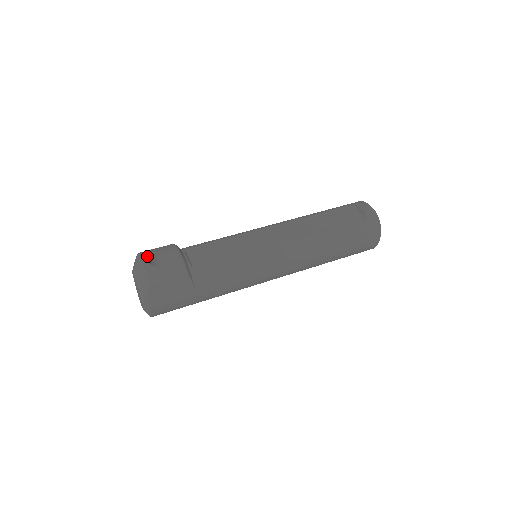
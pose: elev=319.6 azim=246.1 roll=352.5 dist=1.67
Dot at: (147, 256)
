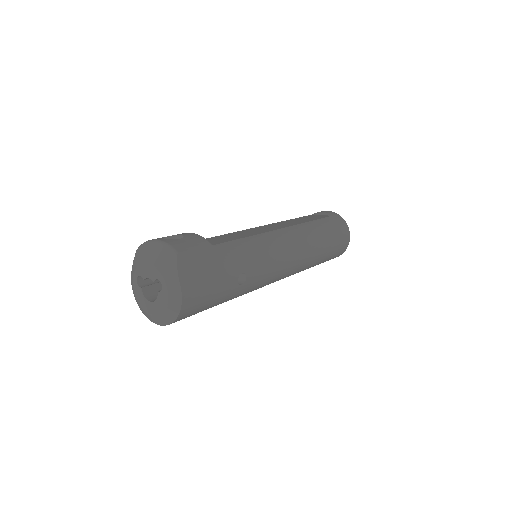
Dot at: occluded
